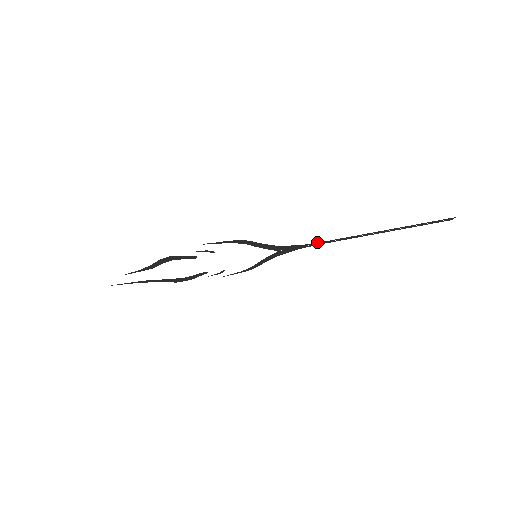
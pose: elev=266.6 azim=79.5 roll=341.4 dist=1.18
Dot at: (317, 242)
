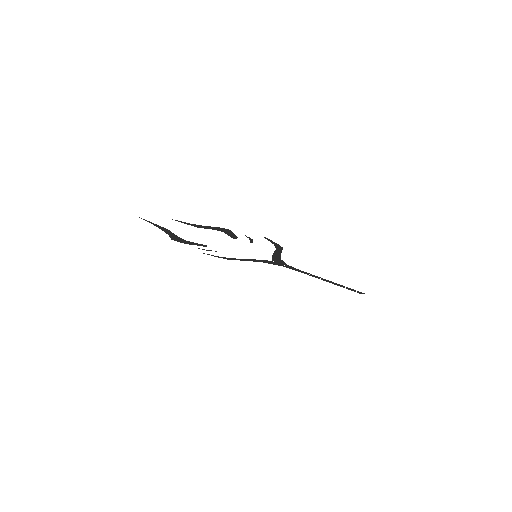
Dot at: occluded
